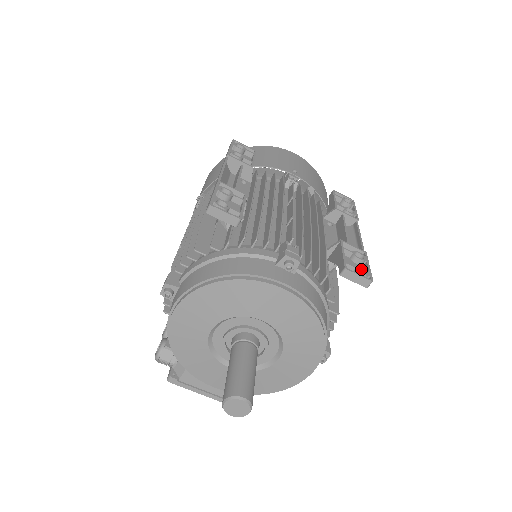
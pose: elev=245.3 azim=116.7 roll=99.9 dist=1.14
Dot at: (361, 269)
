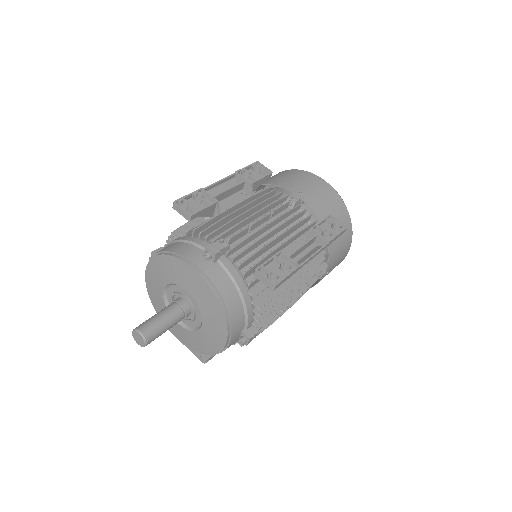
Dot at: (276, 275)
